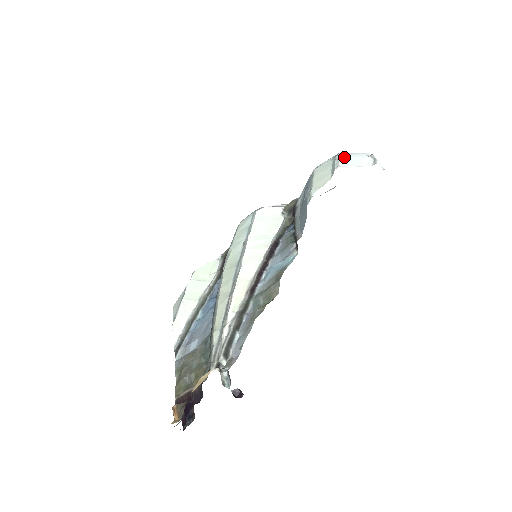
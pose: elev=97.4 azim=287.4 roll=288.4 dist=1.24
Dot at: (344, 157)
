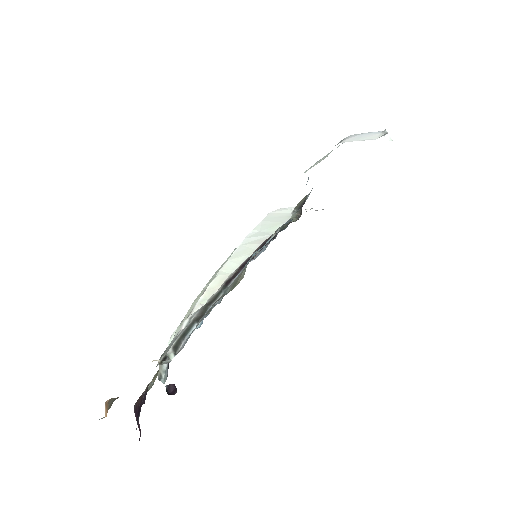
Dot at: (352, 136)
